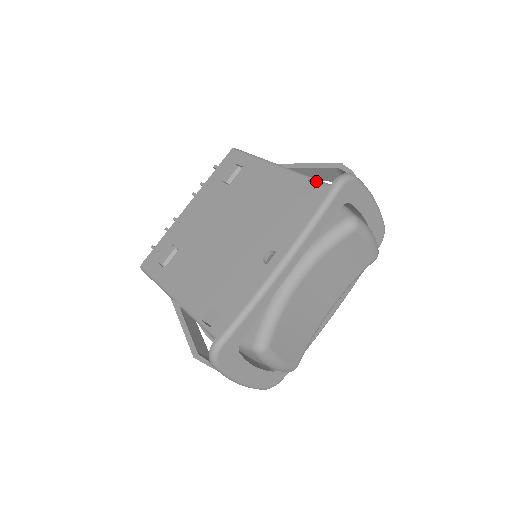
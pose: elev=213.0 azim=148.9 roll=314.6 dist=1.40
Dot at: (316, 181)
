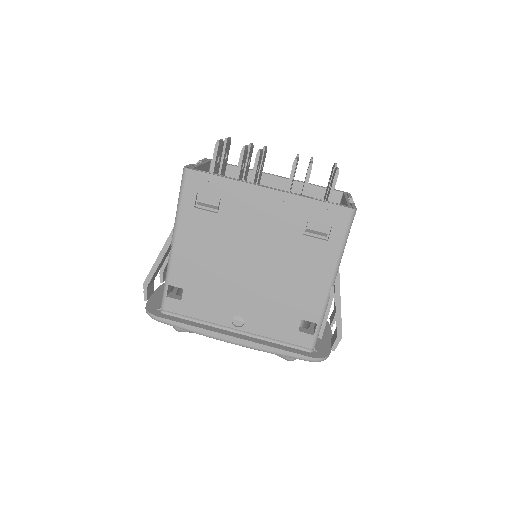
Dot at: (316, 332)
